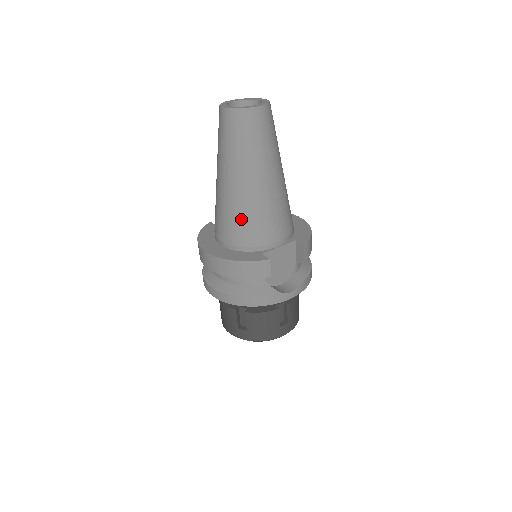
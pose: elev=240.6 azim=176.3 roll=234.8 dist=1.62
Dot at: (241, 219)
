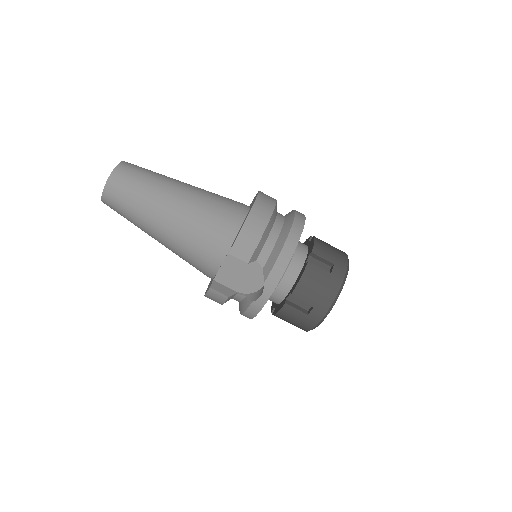
Dot at: occluded
